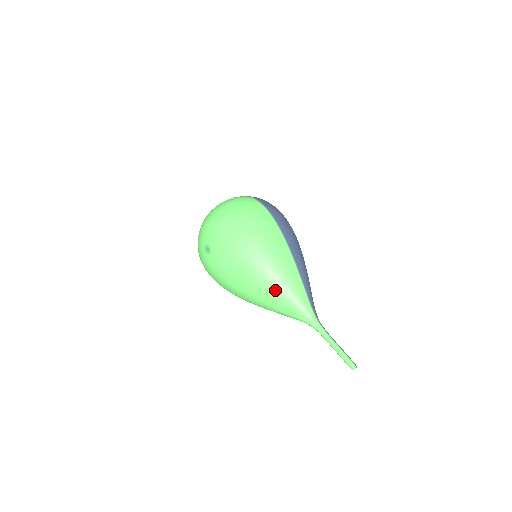
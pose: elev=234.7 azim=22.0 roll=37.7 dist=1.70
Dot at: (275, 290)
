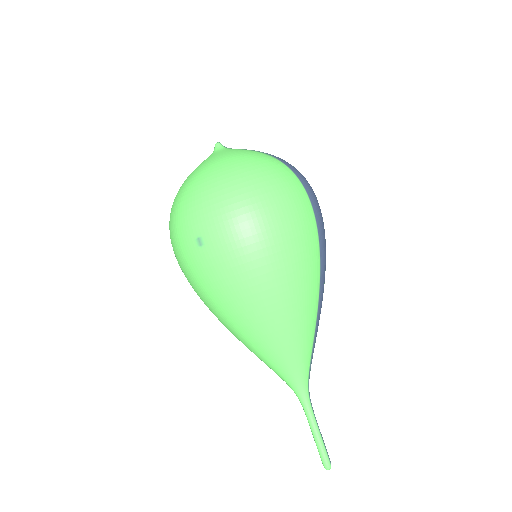
Dot at: (277, 345)
